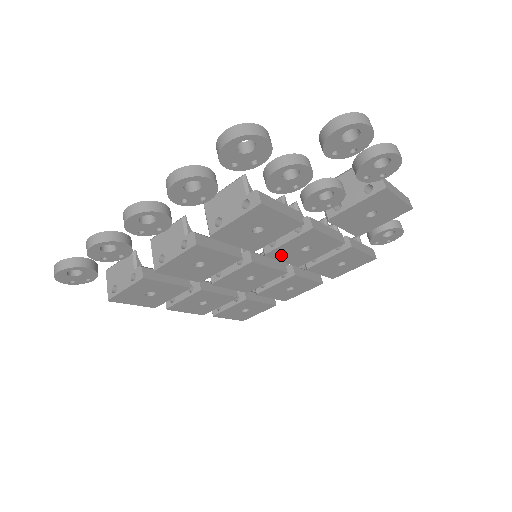
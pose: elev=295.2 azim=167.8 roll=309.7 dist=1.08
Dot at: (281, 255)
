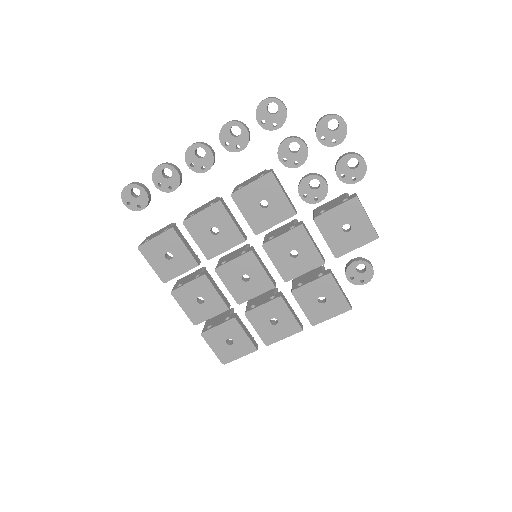
Dot at: (274, 253)
